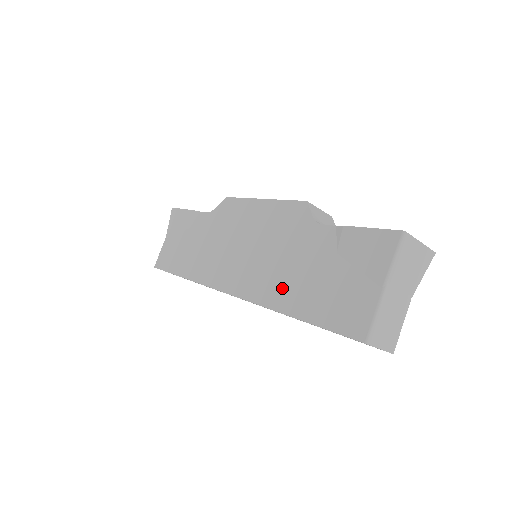
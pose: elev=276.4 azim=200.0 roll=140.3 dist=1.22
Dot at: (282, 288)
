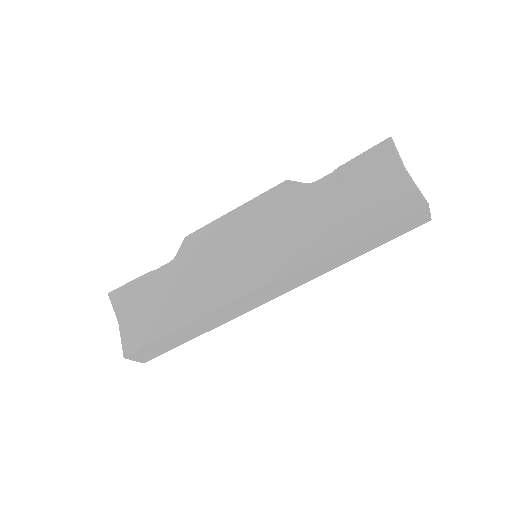
Dot at: (322, 236)
